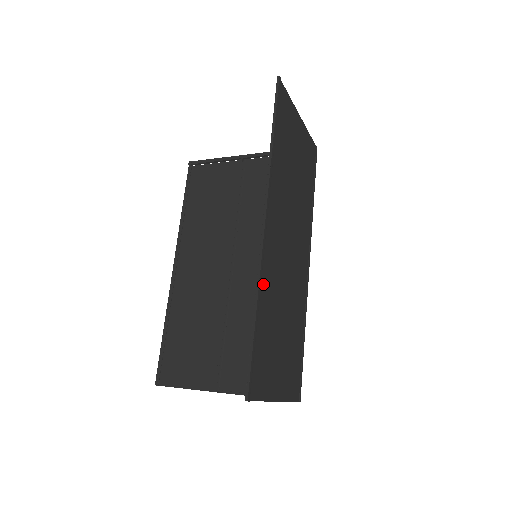
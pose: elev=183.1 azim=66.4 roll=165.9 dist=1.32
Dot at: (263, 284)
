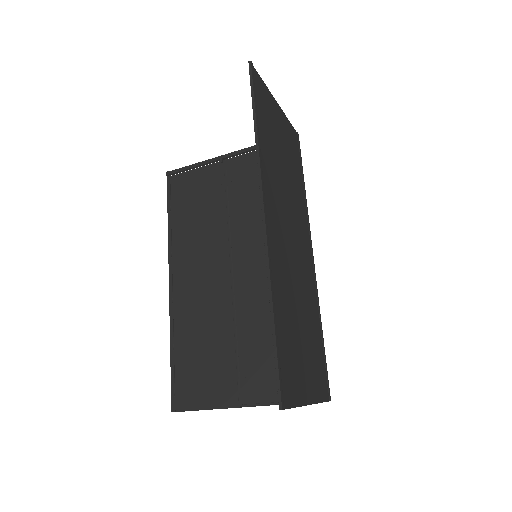
Dot at: (274, 281)
